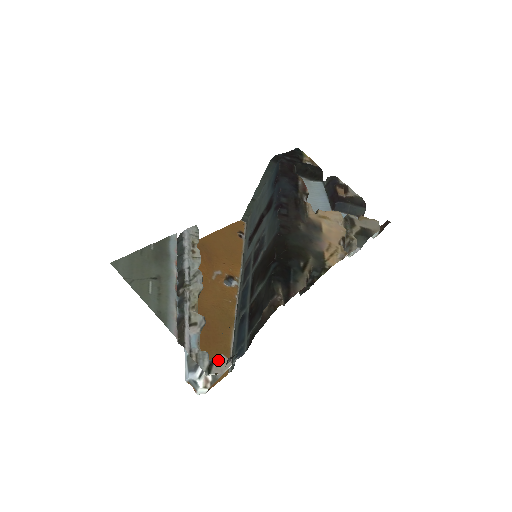
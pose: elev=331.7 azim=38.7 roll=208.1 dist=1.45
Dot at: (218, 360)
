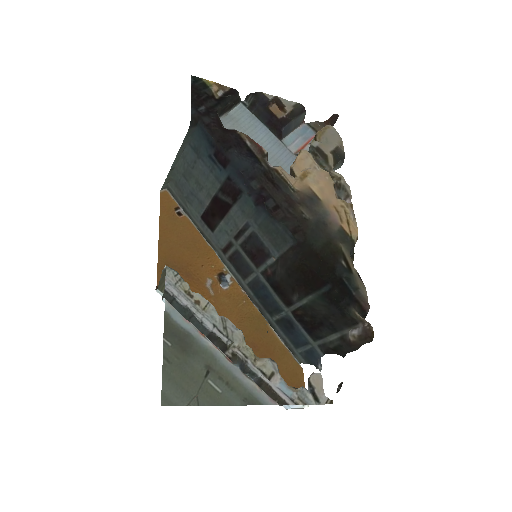
Dot at: (314, 384)
